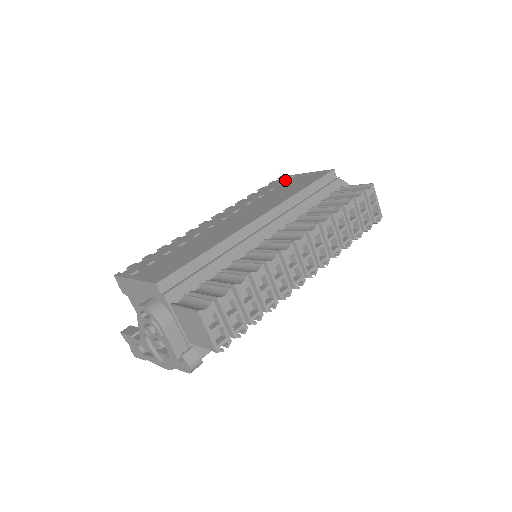
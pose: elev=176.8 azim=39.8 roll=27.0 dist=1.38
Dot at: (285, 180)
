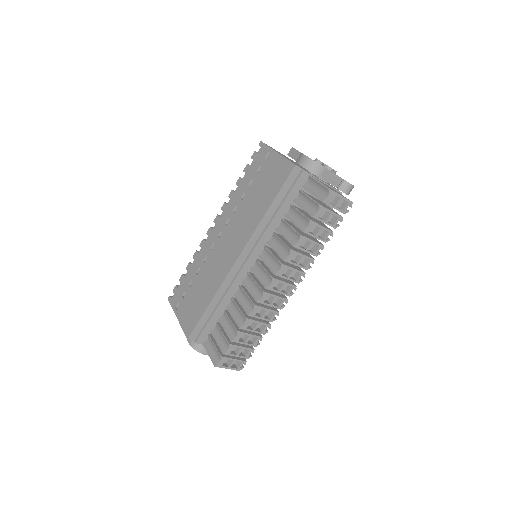
Dot at: (262, 161)
